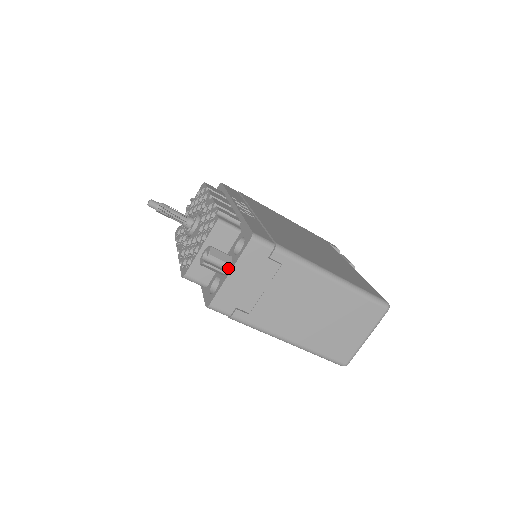
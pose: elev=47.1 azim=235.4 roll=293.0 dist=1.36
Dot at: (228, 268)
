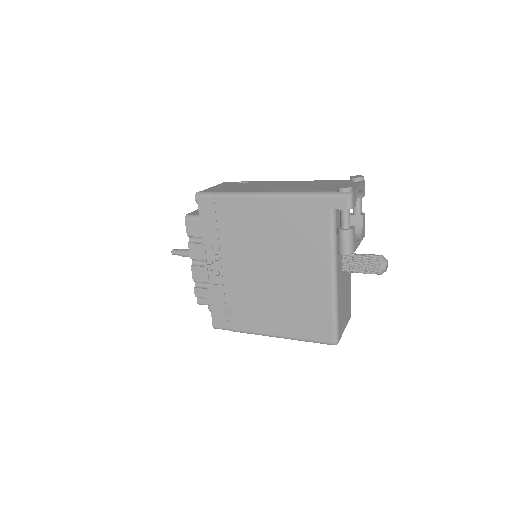
Dot at: occluded
